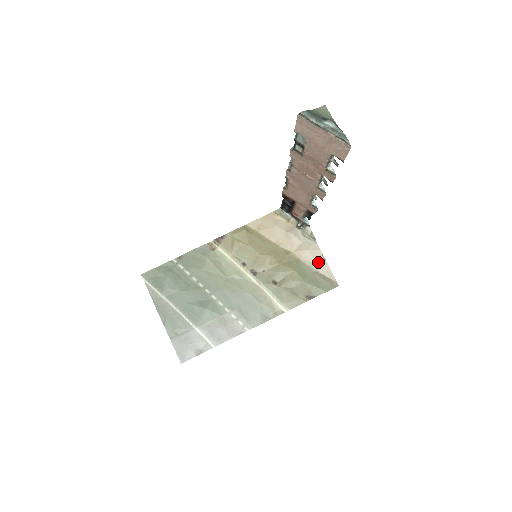
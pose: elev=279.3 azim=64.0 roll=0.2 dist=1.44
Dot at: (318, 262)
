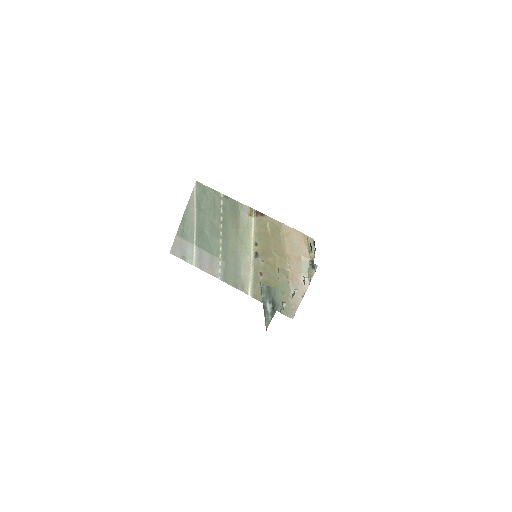
Dot at: (297, 294)
